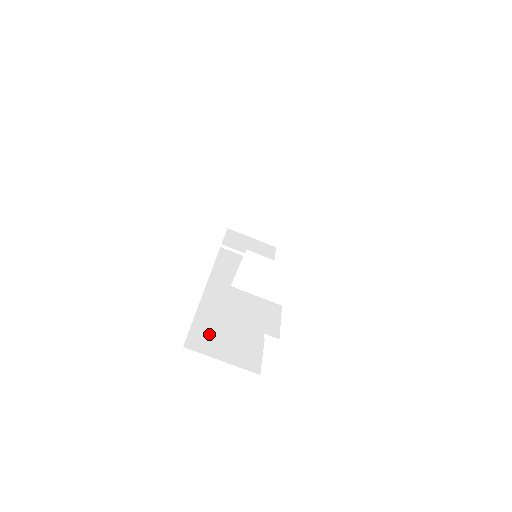
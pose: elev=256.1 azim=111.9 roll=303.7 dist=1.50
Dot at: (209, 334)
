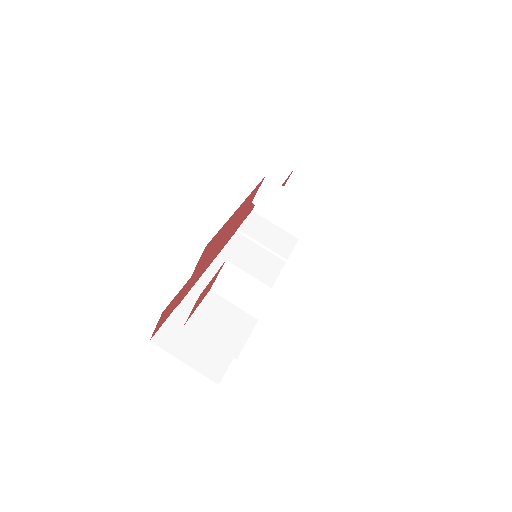
Dot at: (182, 331)
